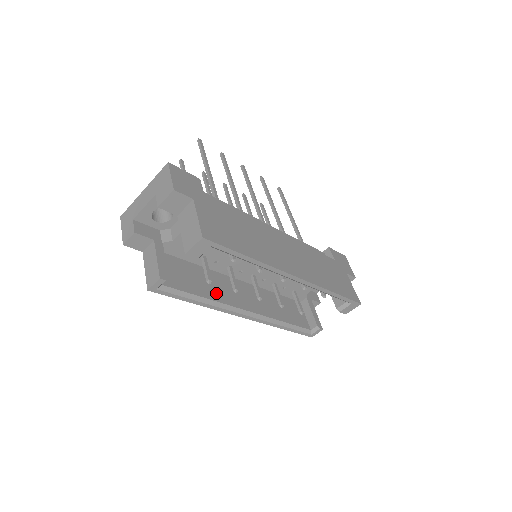
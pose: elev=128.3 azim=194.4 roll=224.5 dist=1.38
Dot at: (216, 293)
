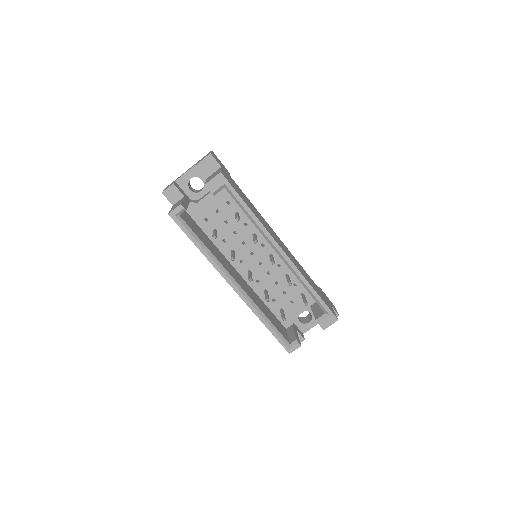
Dot at: (217, 255)
